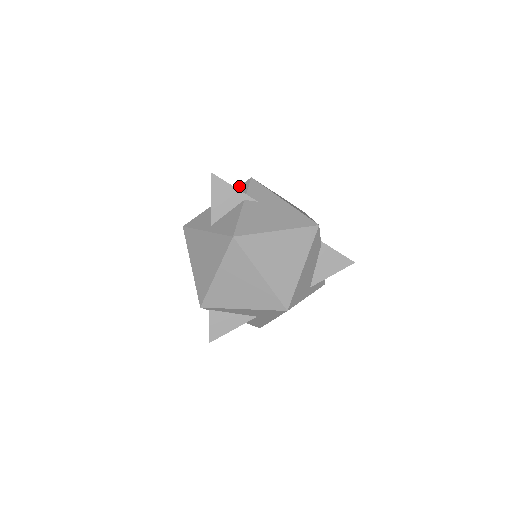
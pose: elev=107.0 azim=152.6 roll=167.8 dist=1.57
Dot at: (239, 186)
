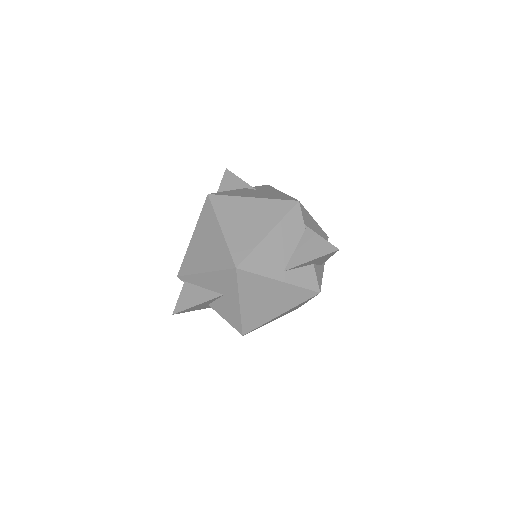
Dot at: occluded
